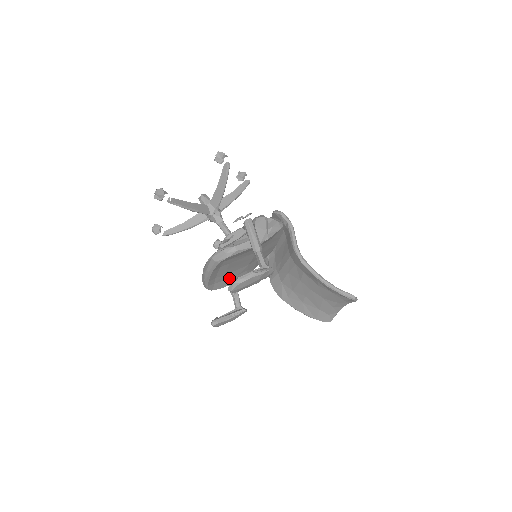
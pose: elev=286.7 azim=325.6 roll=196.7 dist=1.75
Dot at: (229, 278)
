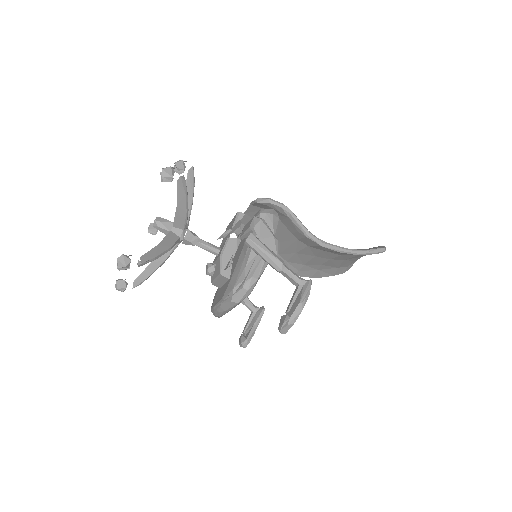
Dot at: occluded
